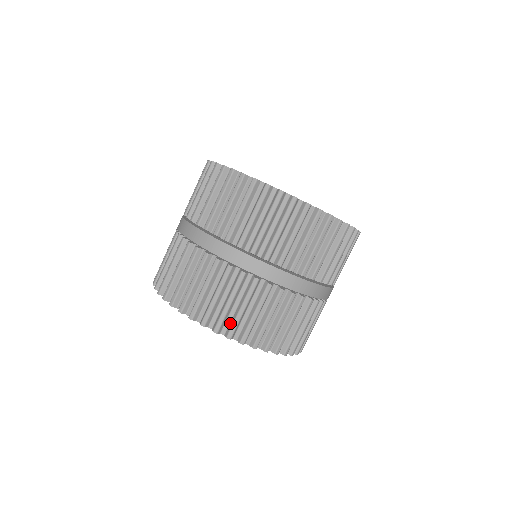
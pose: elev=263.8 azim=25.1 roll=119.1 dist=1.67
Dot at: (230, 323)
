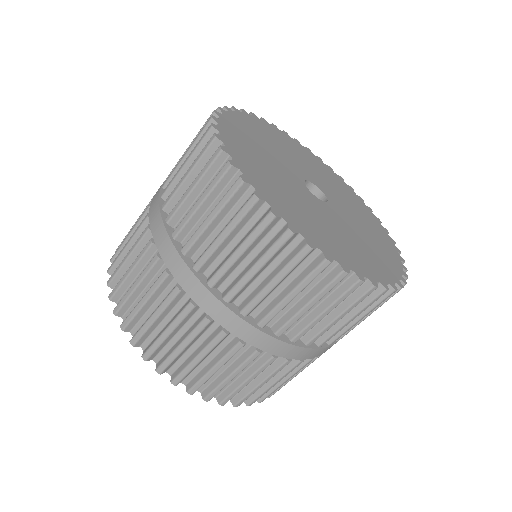
Dot at: (152, 341)
